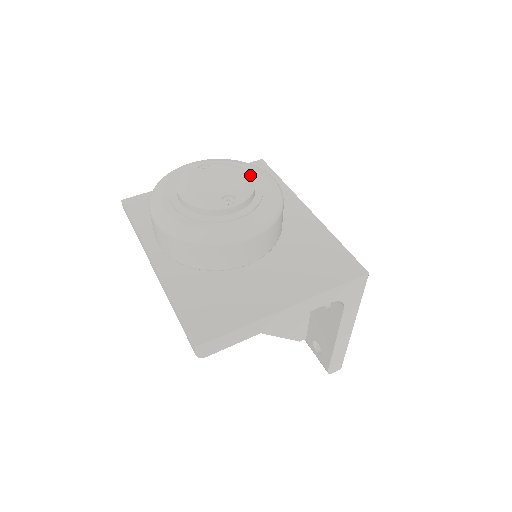
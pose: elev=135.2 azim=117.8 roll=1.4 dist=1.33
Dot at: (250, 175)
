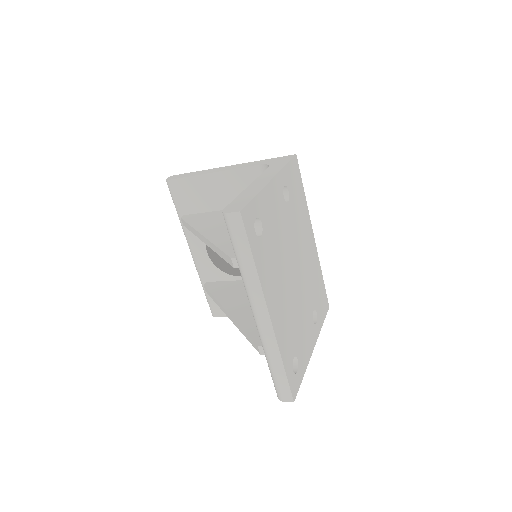
Dot at: occluded
